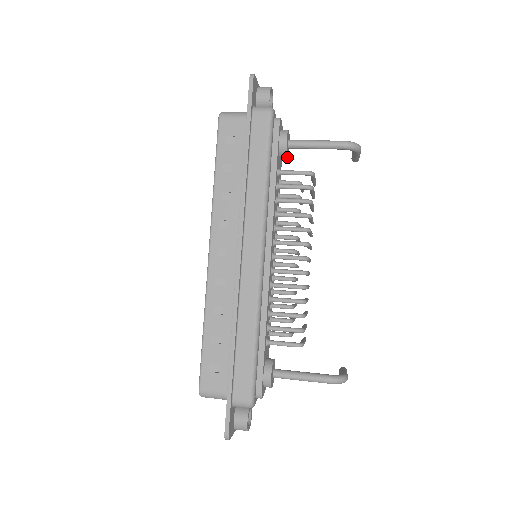
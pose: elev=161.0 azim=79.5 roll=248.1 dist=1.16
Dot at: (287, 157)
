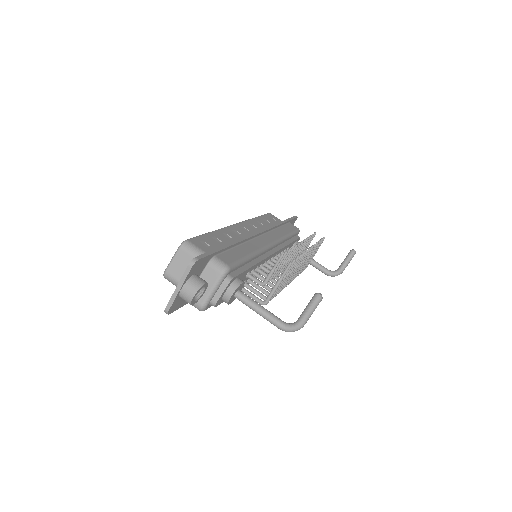
Dot at: occluded
